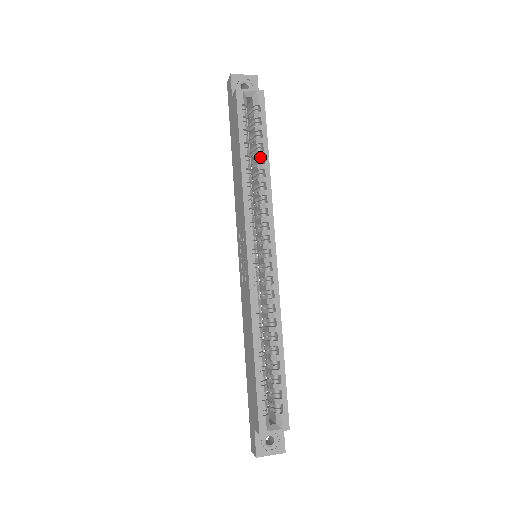
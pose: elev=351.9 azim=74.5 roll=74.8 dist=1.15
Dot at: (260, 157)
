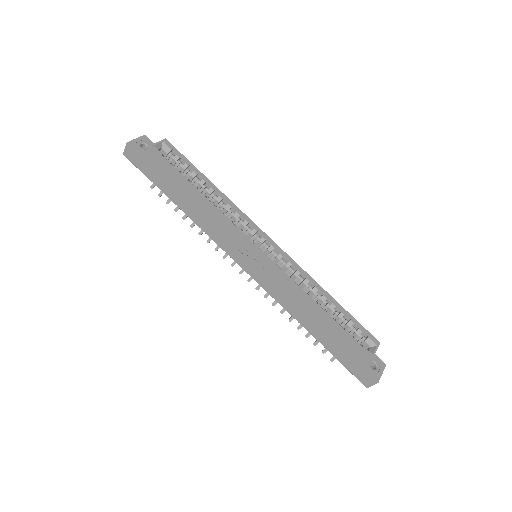
Dot at: (204, 185)
